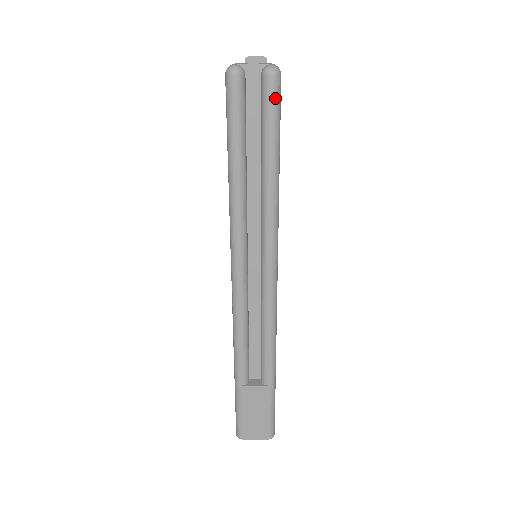
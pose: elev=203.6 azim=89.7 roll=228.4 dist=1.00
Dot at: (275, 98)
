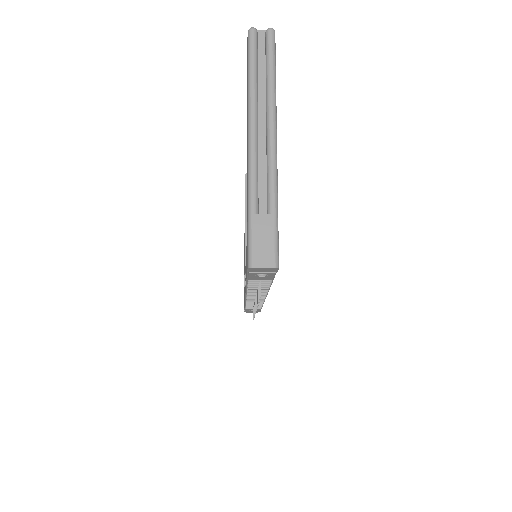
Dot at: (273, 39)
